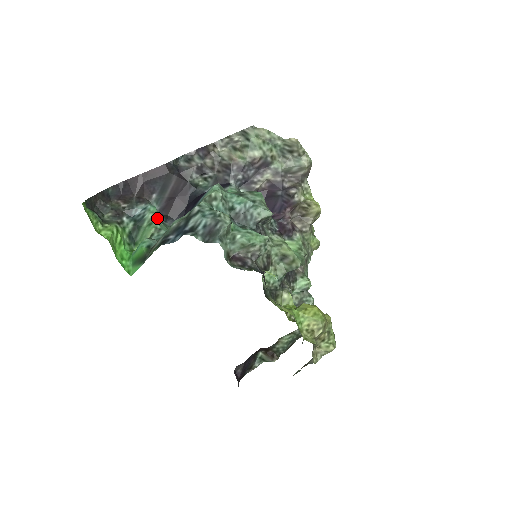
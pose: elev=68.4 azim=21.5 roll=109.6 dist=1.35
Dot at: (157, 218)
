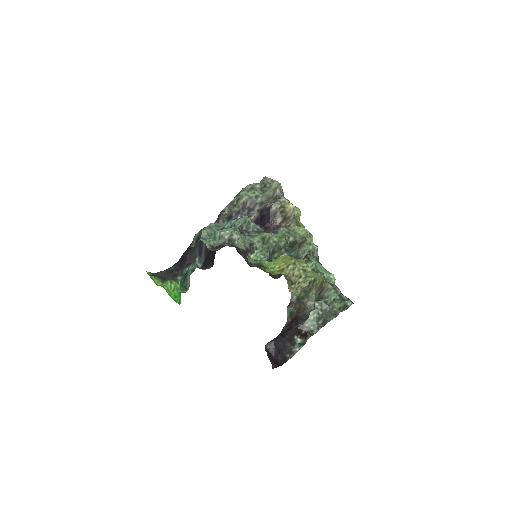
Dot at: (194, 266)
